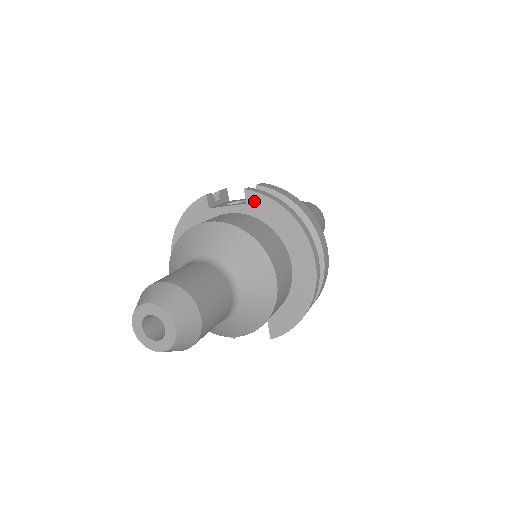
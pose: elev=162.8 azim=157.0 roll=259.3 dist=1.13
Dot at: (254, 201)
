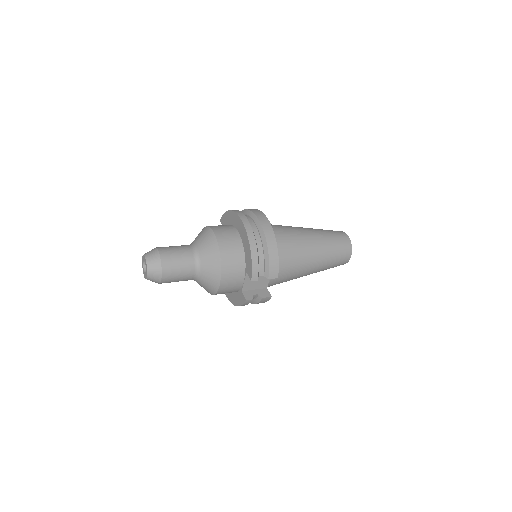
Dot at: (223, 221)
